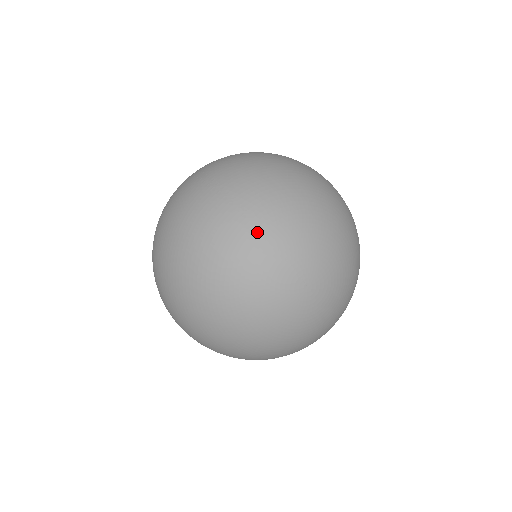
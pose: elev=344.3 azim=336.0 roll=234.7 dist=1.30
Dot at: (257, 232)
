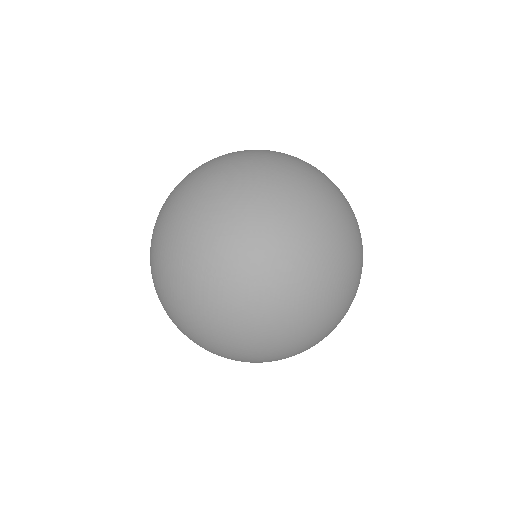
Dot at: (298, 295)
